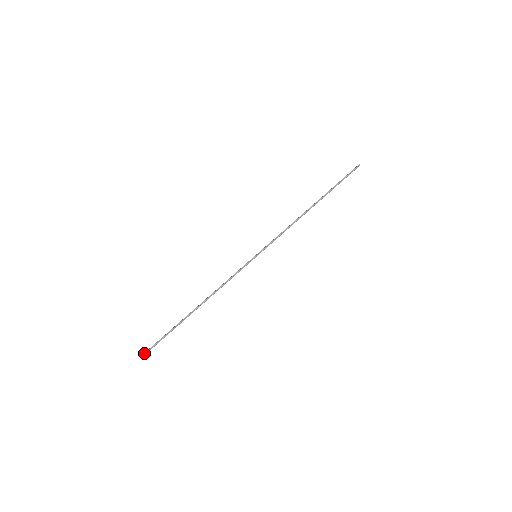
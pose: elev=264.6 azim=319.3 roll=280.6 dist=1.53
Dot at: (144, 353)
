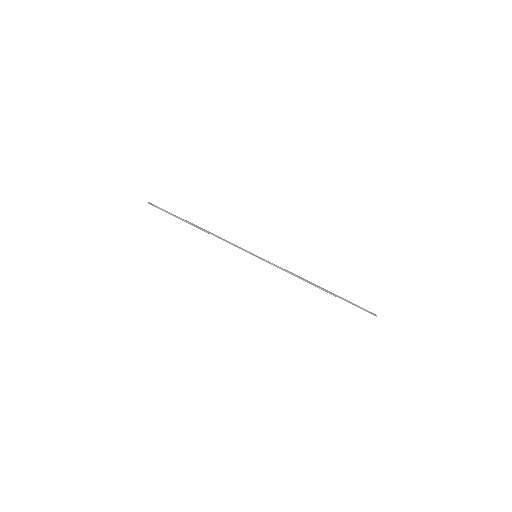
Dot at: (149, 203)
